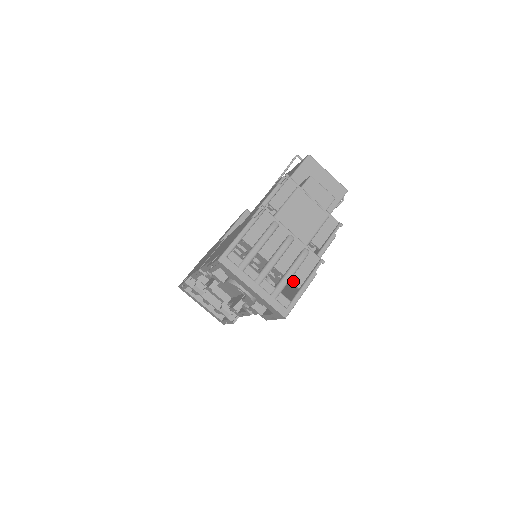
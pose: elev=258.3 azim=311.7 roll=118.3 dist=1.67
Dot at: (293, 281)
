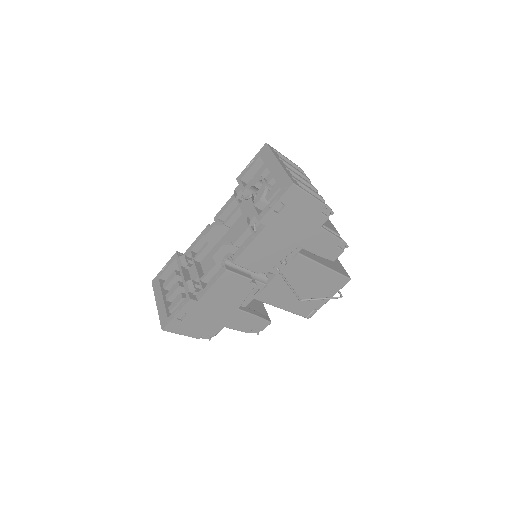
Dot at: occluded
